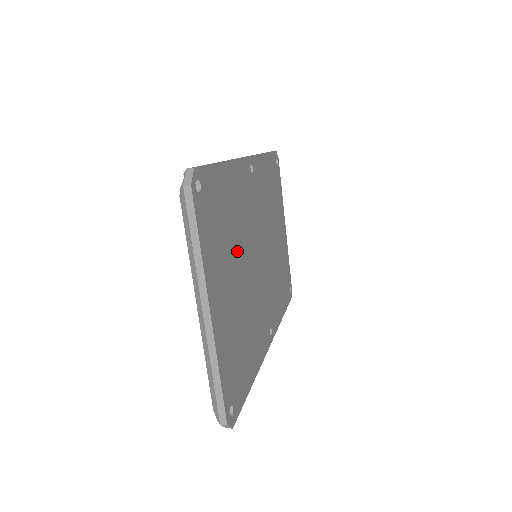
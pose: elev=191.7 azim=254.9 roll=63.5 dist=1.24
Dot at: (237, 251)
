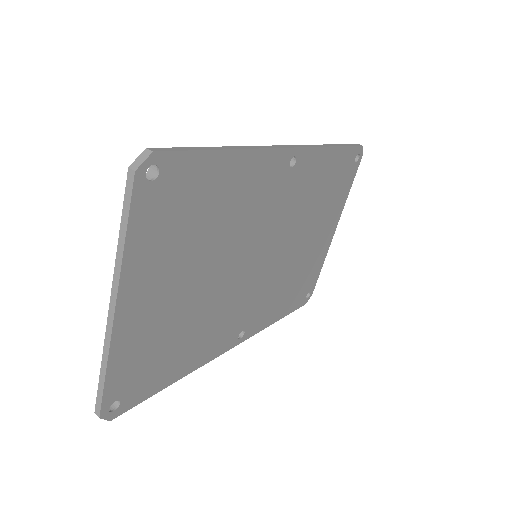
Dot at: (210, 250)
